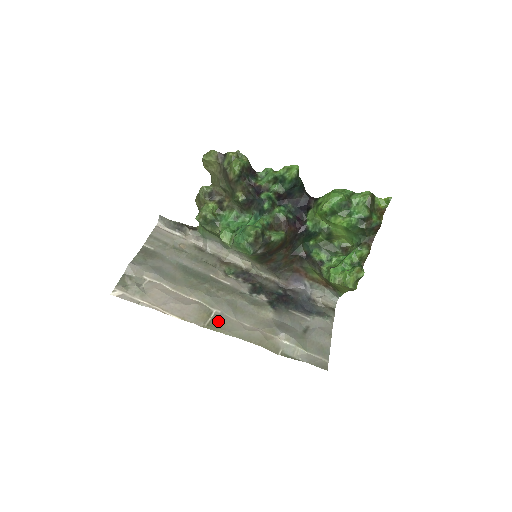
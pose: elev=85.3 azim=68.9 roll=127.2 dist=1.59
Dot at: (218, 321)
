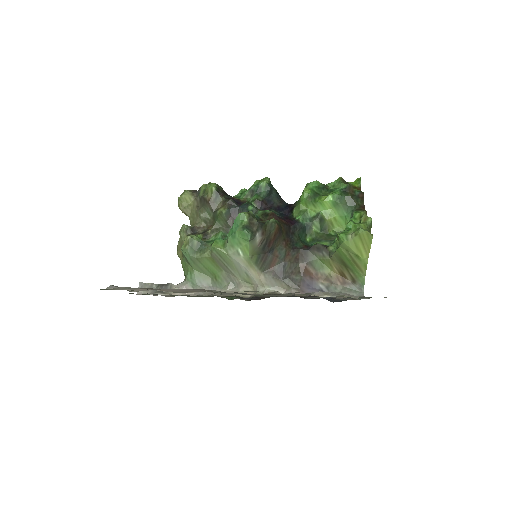
Dot at: (234, 292)
